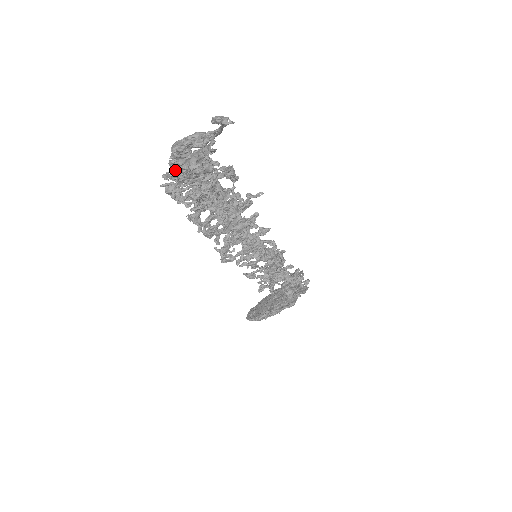
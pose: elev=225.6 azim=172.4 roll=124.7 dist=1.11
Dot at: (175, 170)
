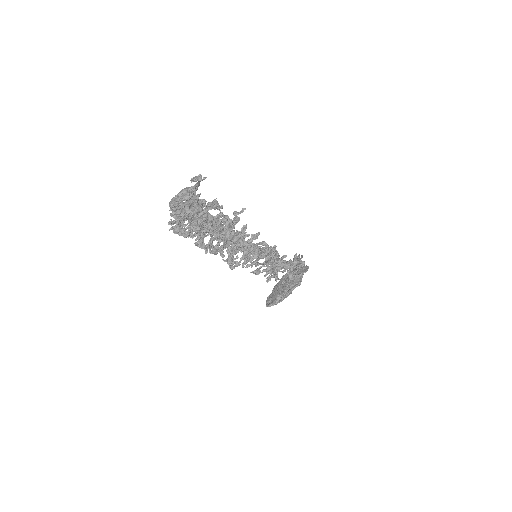
Dot at: (176, 219)
